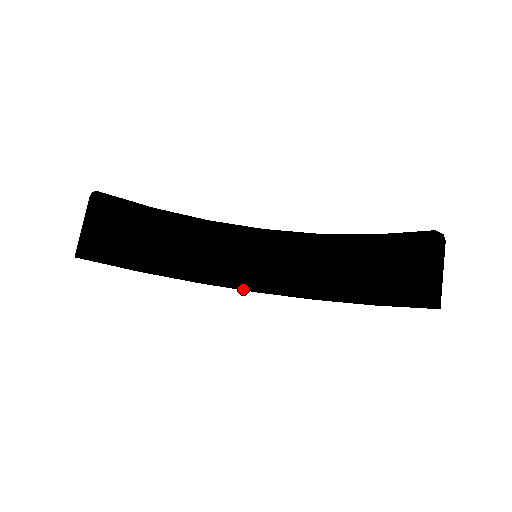
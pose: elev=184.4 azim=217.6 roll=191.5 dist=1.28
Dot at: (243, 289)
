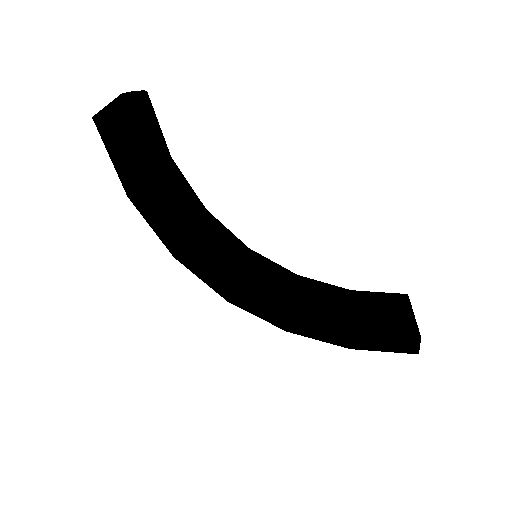
Dot at: (222, 288)
